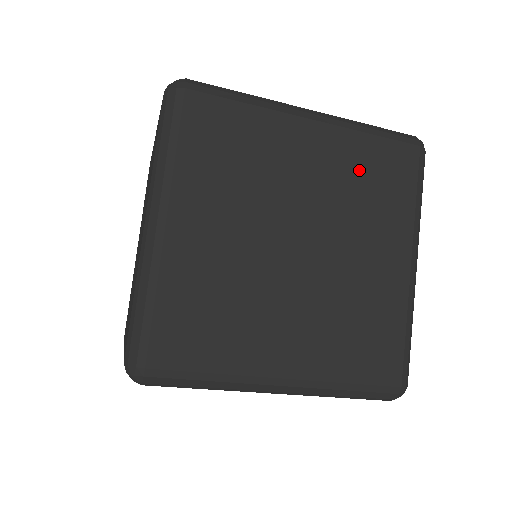
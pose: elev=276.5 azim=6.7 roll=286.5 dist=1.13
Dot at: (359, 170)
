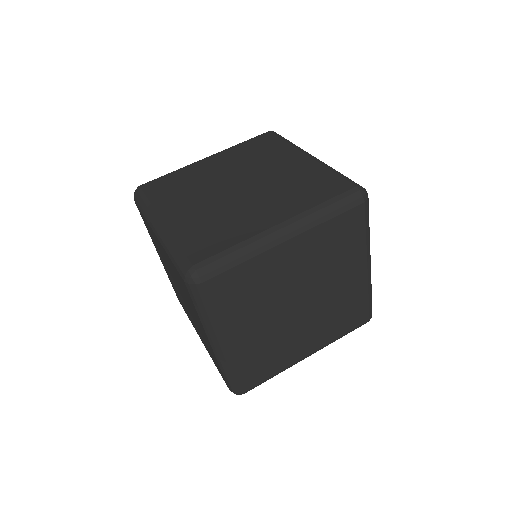
Dot at: (348, 304)
